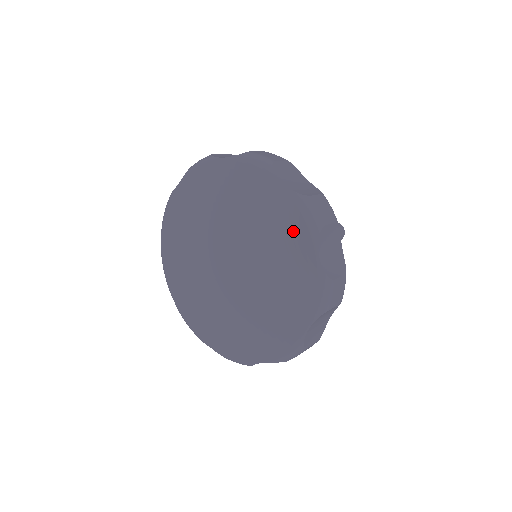
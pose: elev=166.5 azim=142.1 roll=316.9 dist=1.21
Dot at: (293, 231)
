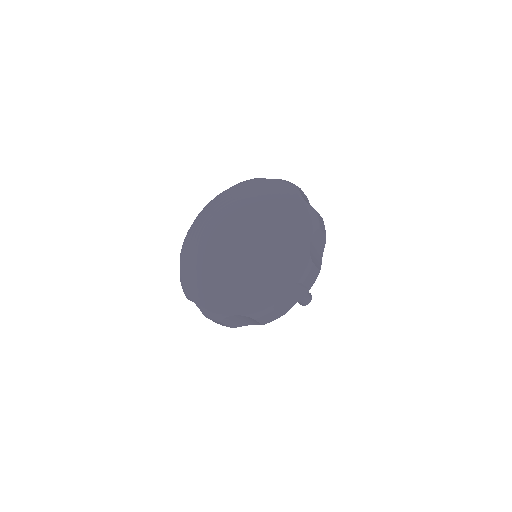
Dot at: (282, 193)
